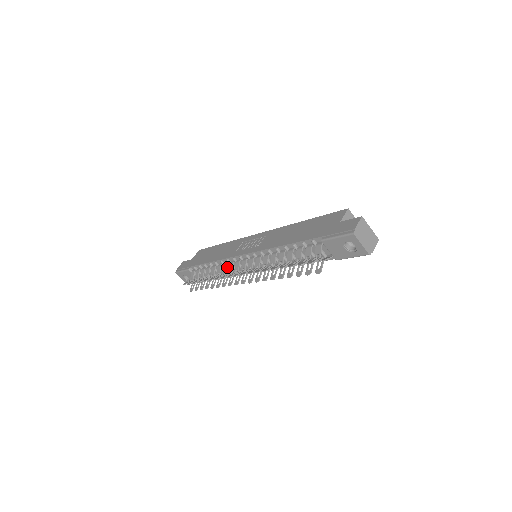
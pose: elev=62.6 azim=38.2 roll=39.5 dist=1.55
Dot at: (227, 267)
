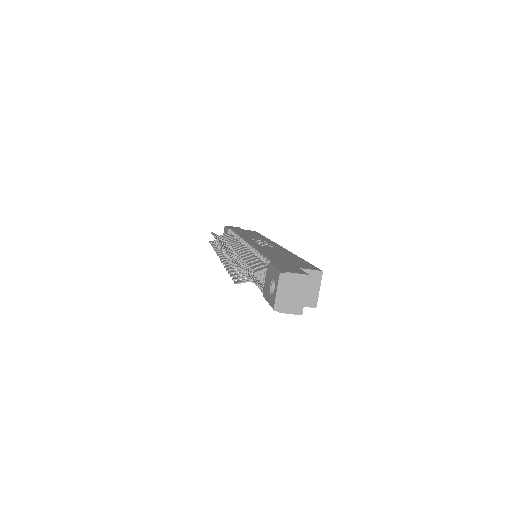
Dot at: occluded
